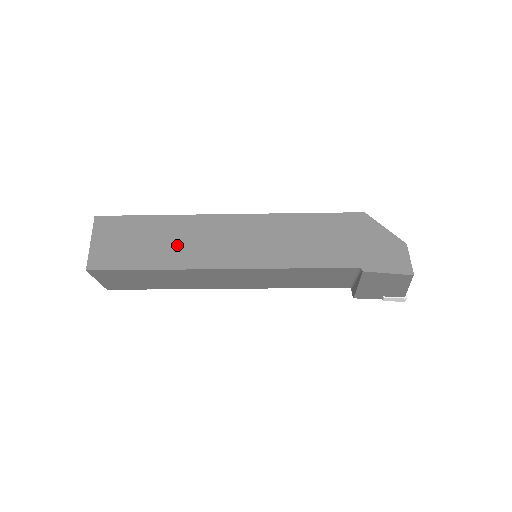
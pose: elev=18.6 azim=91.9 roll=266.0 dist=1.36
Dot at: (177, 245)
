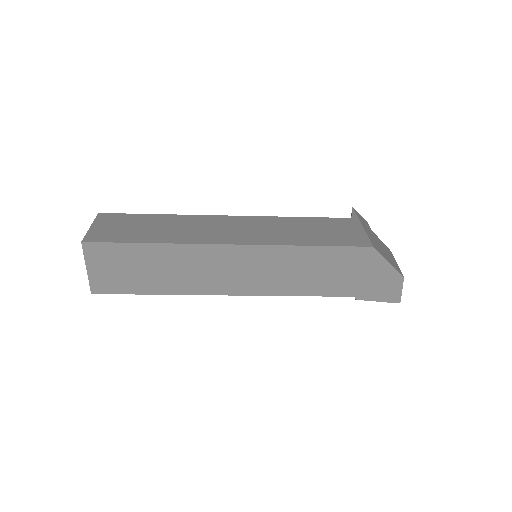
Dot at: (178, 274)
